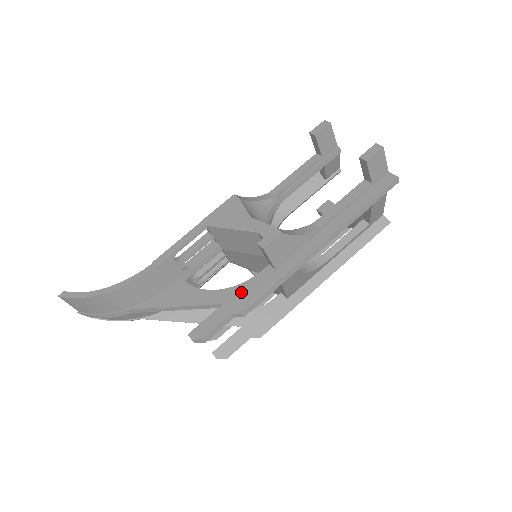
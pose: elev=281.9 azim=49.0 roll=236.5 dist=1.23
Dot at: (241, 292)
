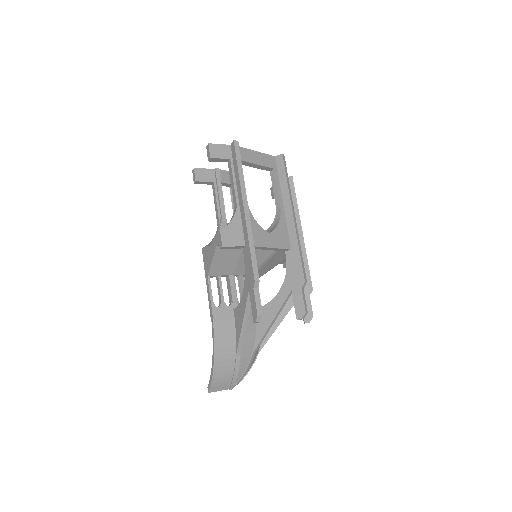
Dot at: (247, 275)
